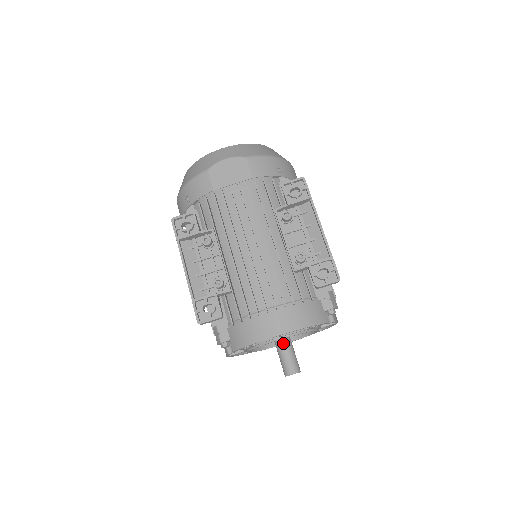
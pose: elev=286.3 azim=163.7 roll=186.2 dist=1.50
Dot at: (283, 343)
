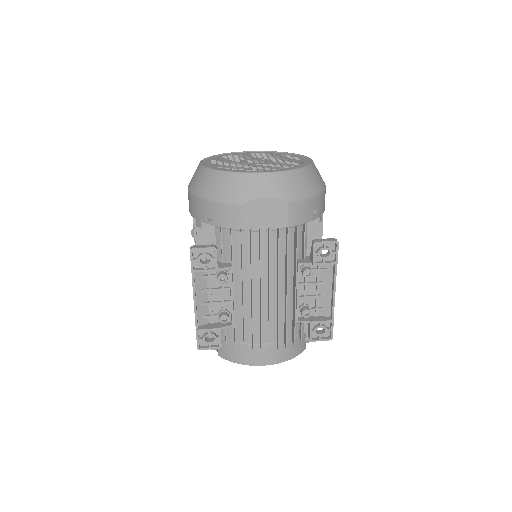
Dot at: occluded
